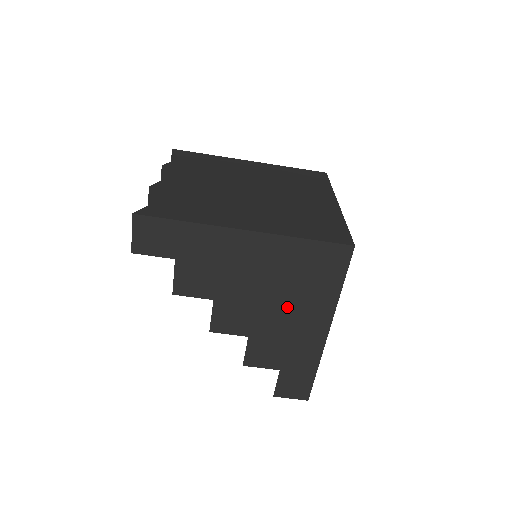
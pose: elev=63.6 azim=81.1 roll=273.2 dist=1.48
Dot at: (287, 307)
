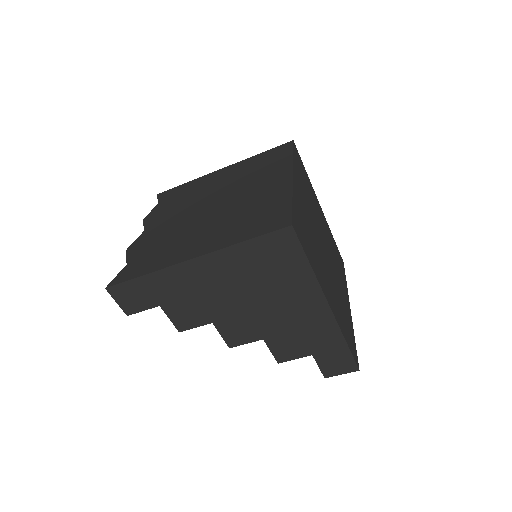
Dot at: (275, 302)
